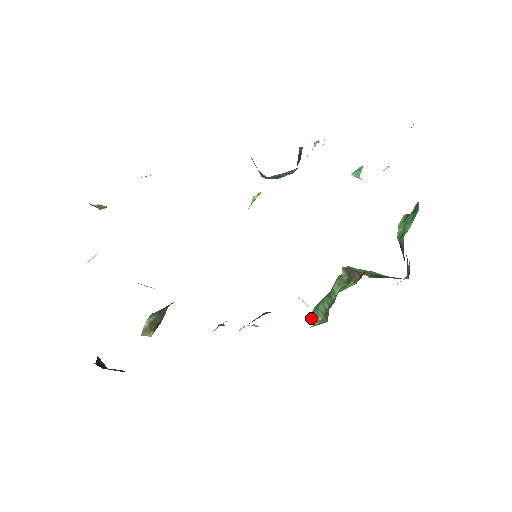
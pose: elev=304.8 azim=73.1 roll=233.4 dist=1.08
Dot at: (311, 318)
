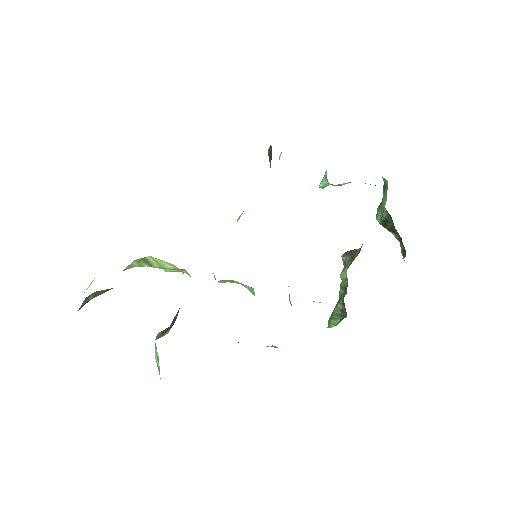
Dot at: (329, 325)
